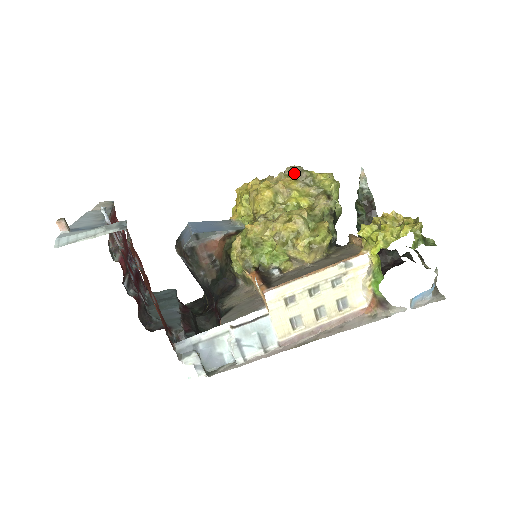
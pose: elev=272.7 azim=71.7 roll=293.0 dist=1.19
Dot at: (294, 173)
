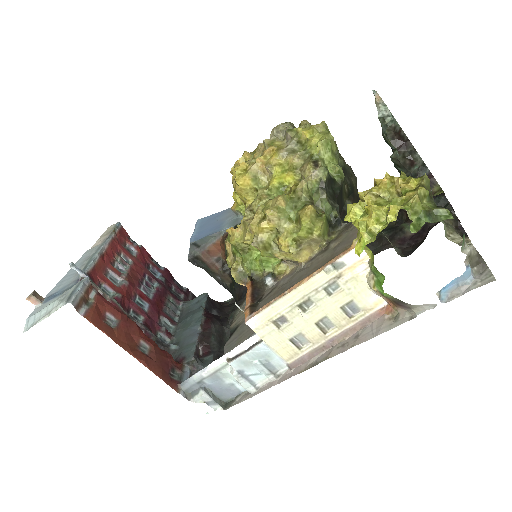
Dot at: (282, 134)
